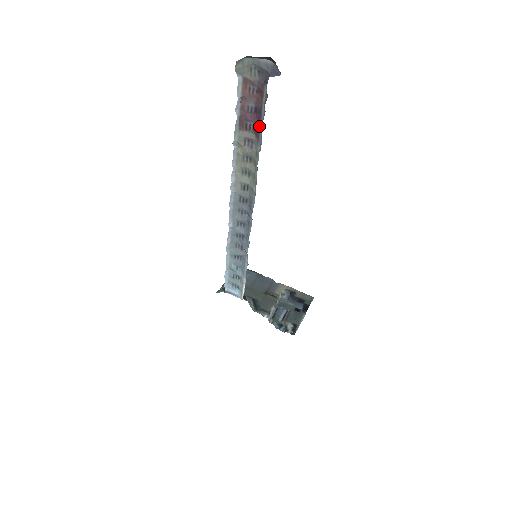
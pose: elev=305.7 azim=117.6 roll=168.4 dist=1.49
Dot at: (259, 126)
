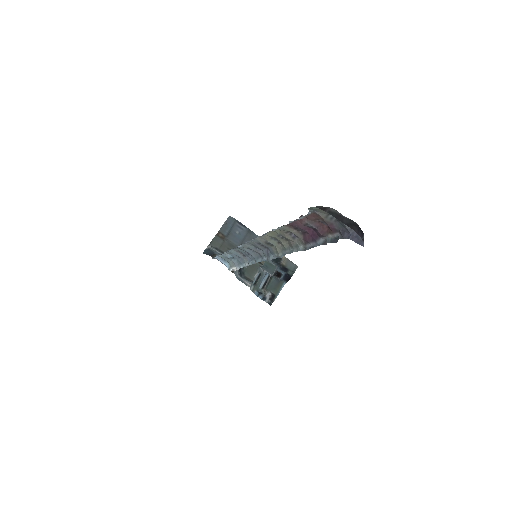
Dot at: (312, 240)
